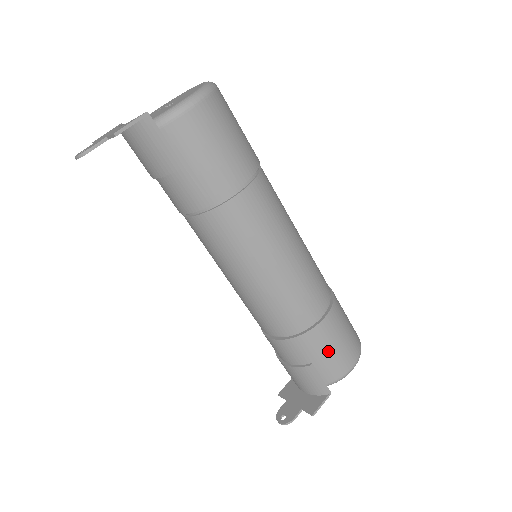
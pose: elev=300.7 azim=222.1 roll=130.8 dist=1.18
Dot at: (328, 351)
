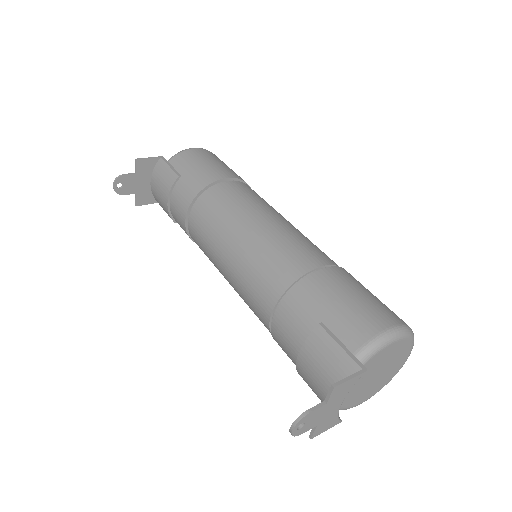
Dot at: (339, 302)
